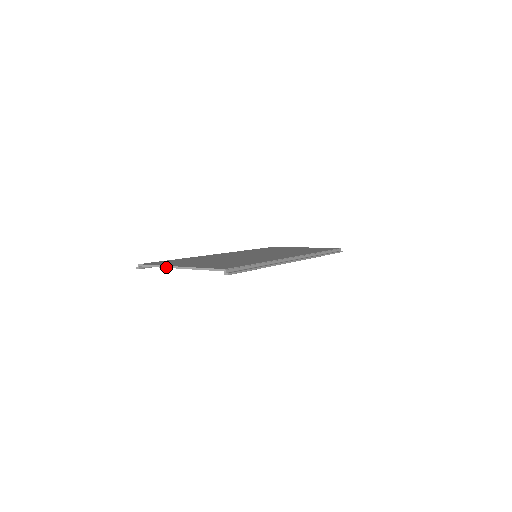
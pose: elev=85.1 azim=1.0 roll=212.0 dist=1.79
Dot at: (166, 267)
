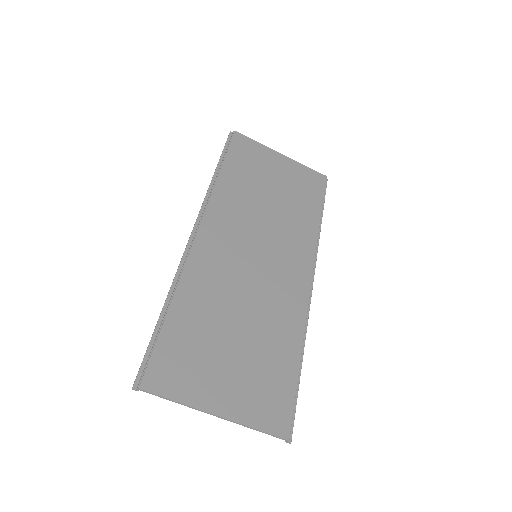
Dot at: occluded
